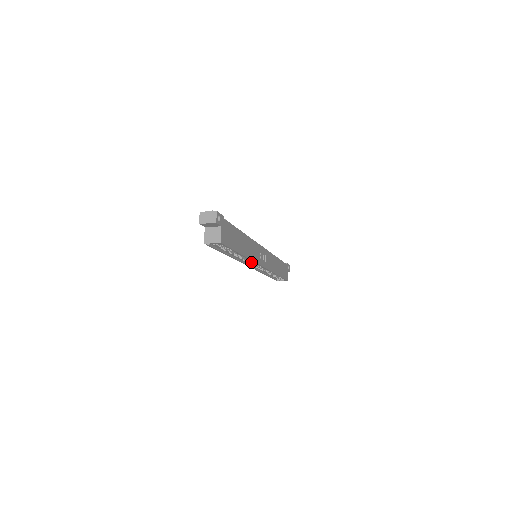
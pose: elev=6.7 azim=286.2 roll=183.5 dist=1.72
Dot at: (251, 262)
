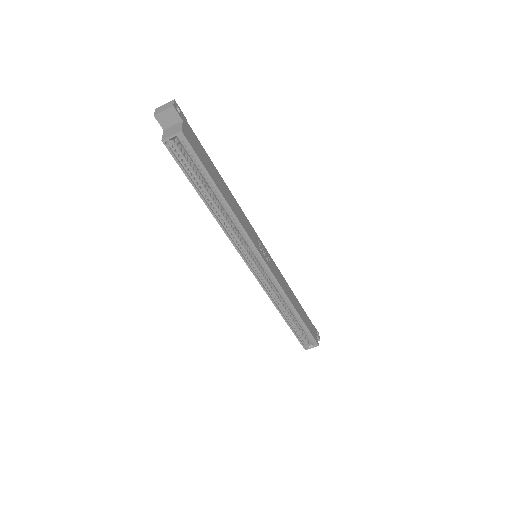
Dot at: (248, 253)
